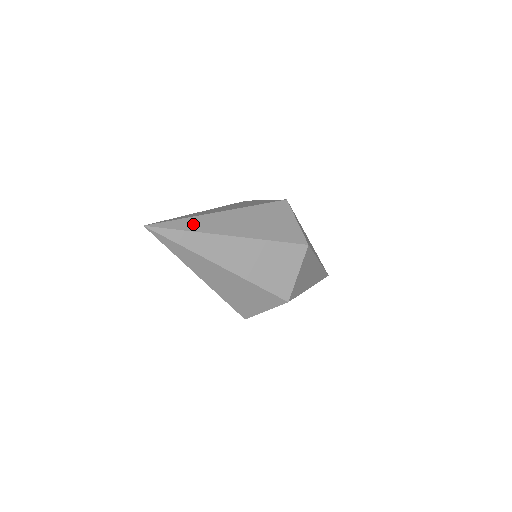
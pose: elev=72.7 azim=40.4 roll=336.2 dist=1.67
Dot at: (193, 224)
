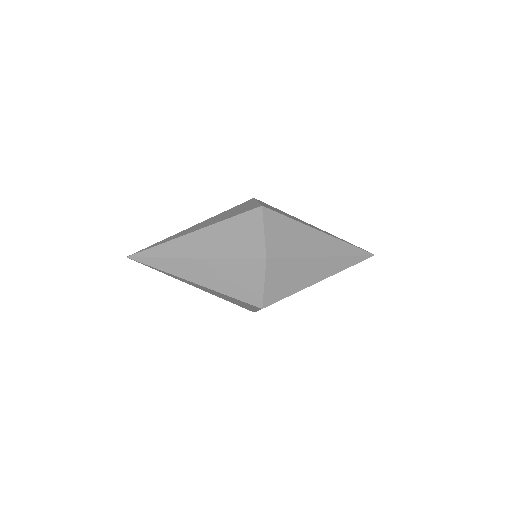
Dot at: (163, 250)
